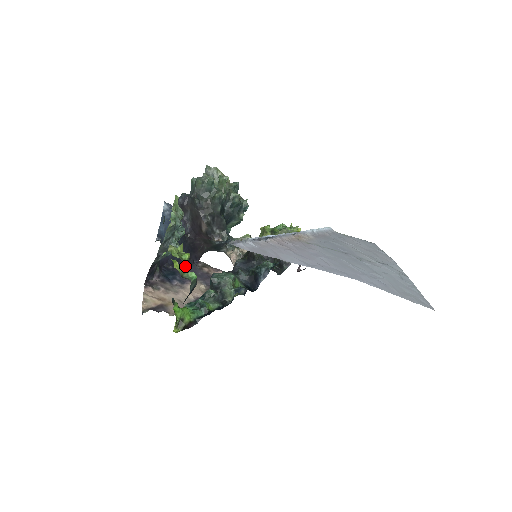
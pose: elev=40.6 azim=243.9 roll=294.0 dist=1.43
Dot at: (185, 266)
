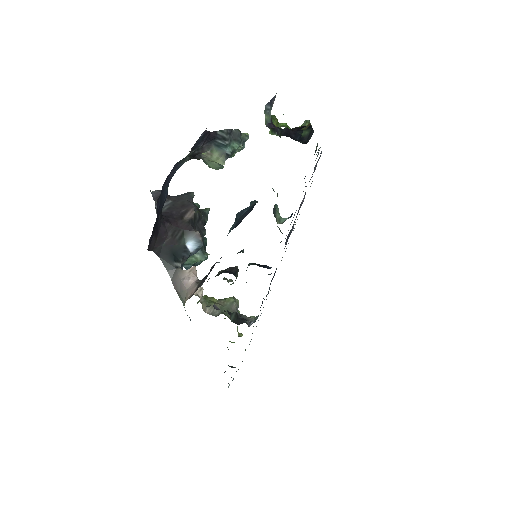
Dot at: occluded
